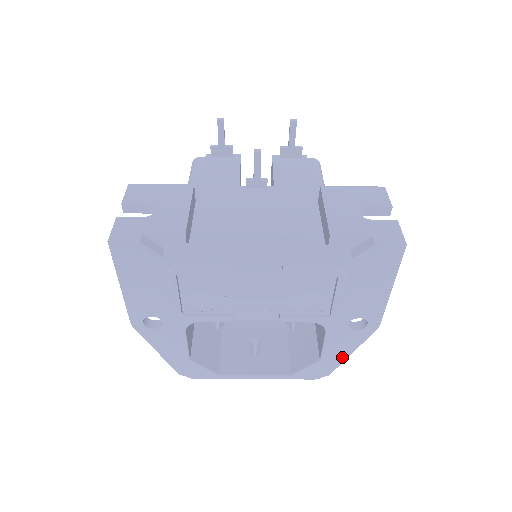
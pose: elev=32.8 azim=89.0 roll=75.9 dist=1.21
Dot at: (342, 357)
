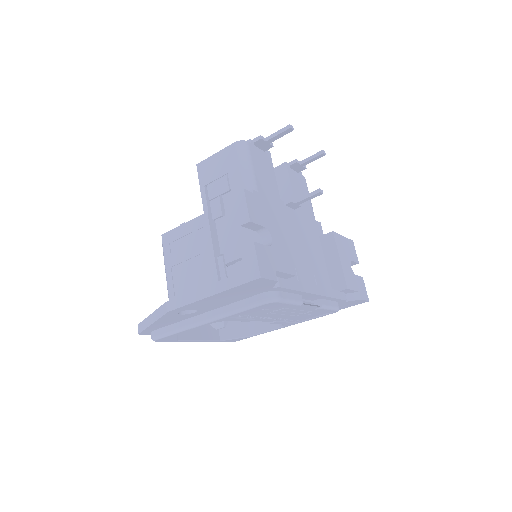
Dot at: occluded
